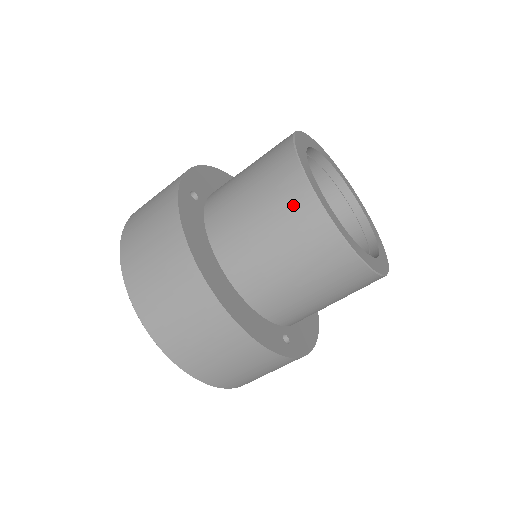
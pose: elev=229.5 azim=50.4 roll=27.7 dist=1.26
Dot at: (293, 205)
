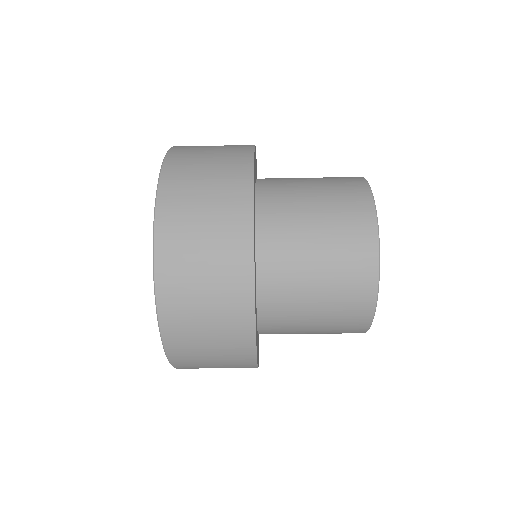
Dot at: (351, 198)
